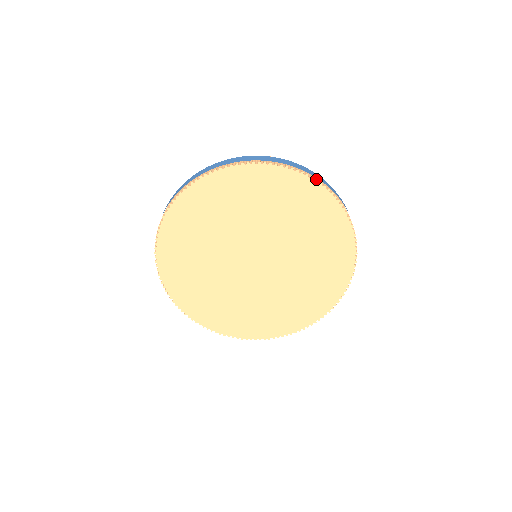
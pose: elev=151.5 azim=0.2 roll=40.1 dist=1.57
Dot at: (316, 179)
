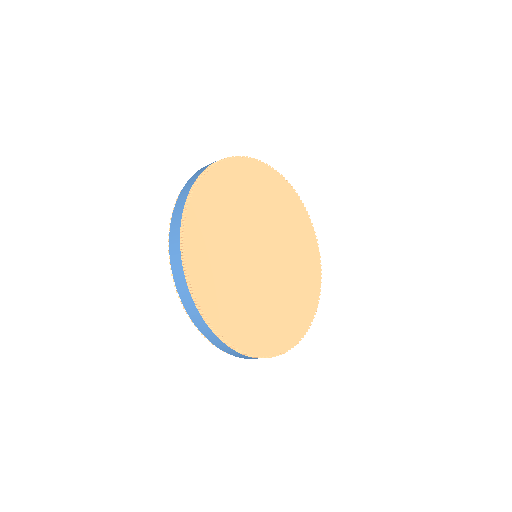
Dot at: occluded
